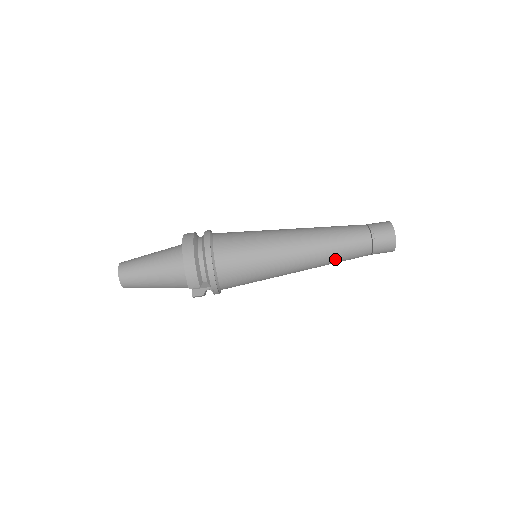
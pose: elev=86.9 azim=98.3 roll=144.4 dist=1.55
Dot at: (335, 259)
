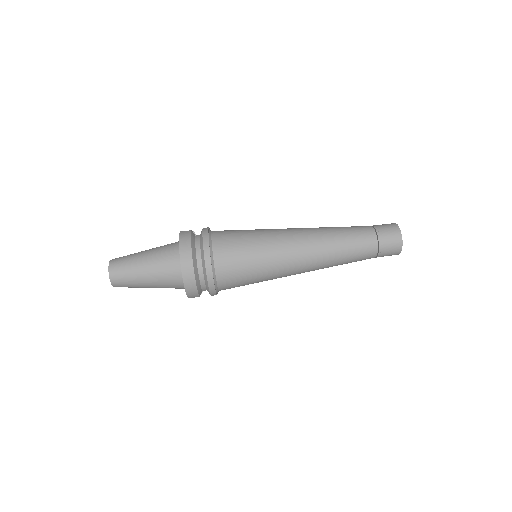
Dot at: (337, 265)
